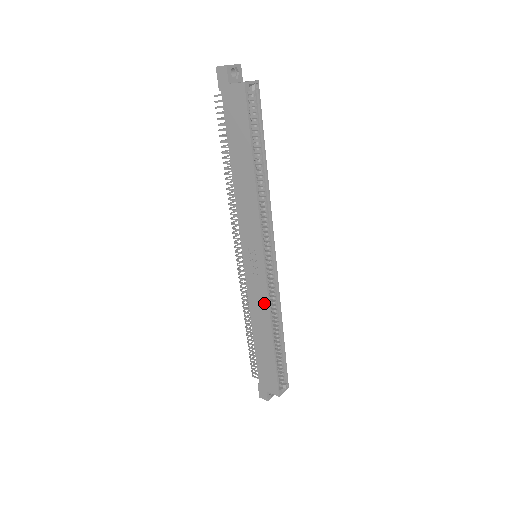
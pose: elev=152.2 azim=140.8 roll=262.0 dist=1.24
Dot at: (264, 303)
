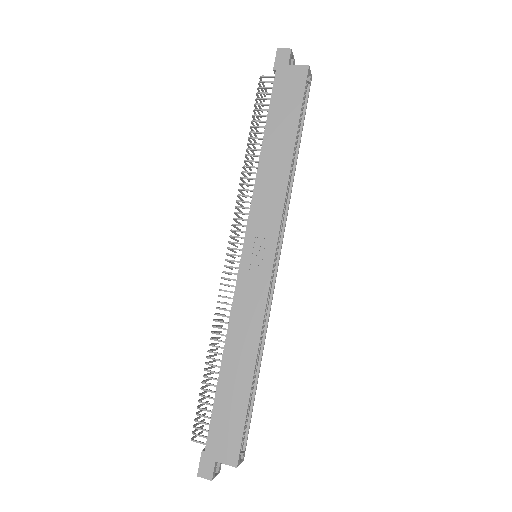
Dot at: (257, 314)
